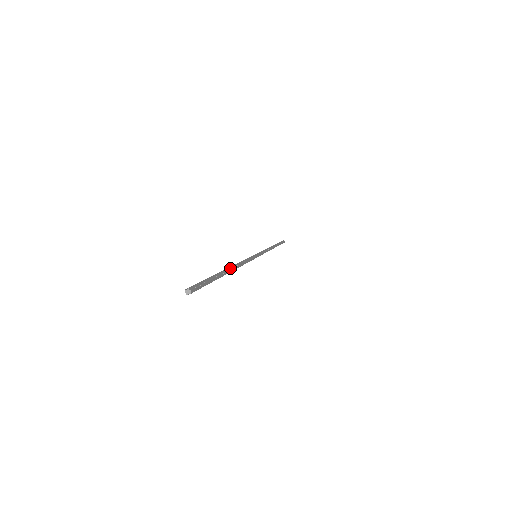
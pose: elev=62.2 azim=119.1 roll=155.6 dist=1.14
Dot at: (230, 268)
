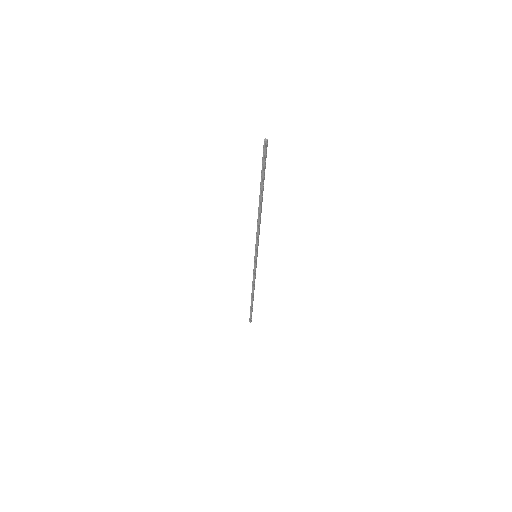
Dot at: occluded
